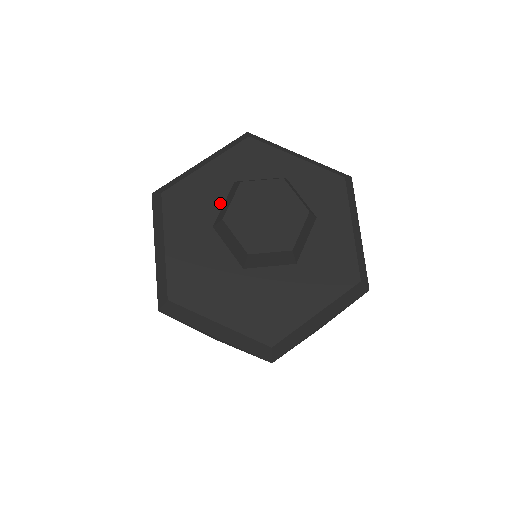
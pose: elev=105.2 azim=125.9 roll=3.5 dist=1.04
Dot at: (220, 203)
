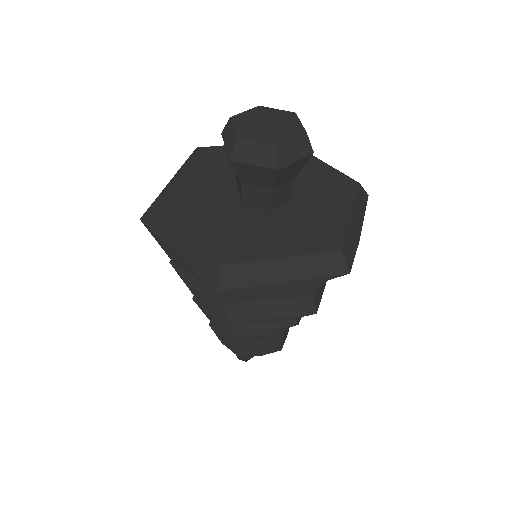
Dot at: (209, 189)
